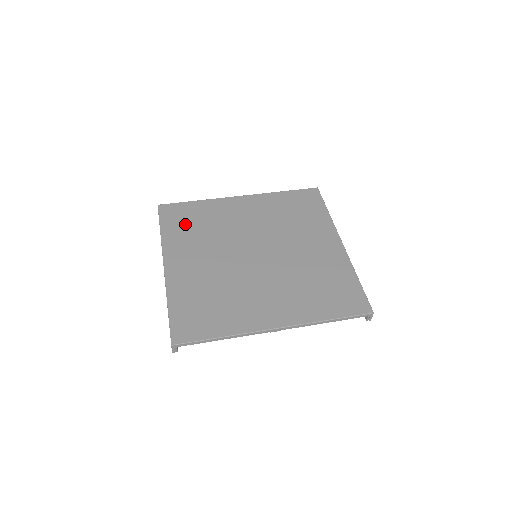
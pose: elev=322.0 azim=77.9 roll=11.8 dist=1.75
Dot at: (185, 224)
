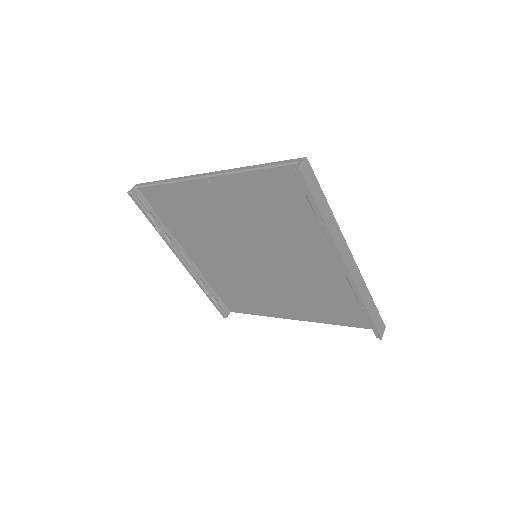
Dot at: occluded
